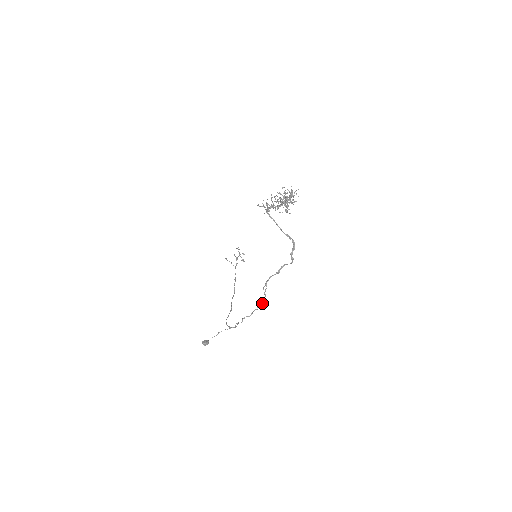
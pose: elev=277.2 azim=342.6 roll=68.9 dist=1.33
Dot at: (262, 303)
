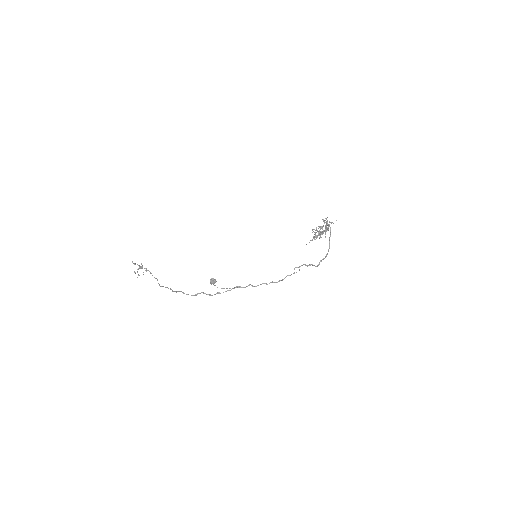
Dot at: (283, 279)
